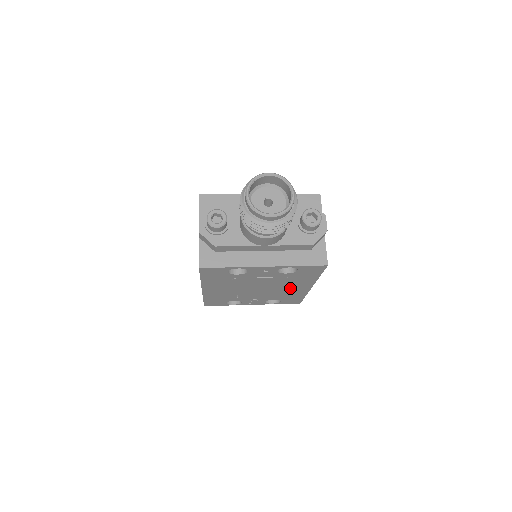
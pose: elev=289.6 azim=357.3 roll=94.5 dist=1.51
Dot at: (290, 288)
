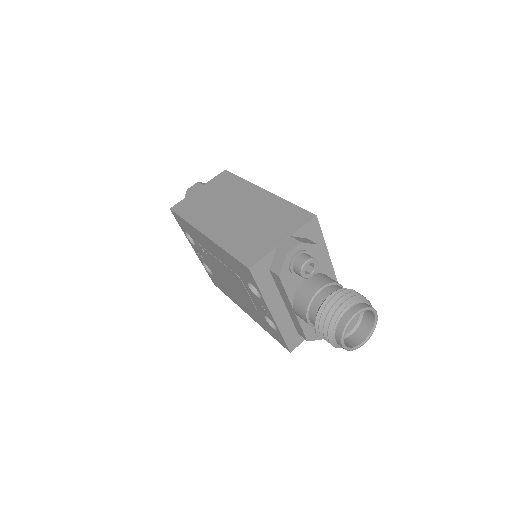
Dot at: (239, 299)
